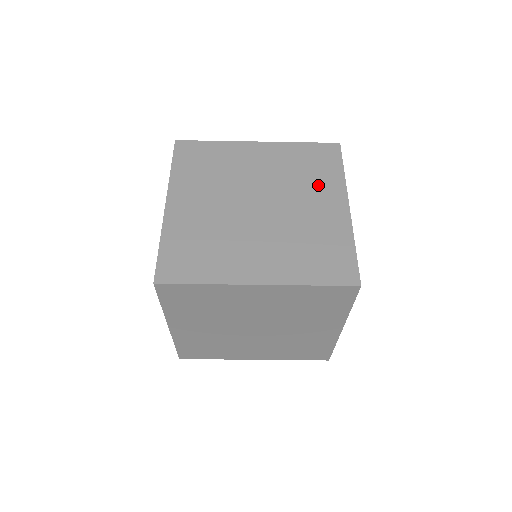
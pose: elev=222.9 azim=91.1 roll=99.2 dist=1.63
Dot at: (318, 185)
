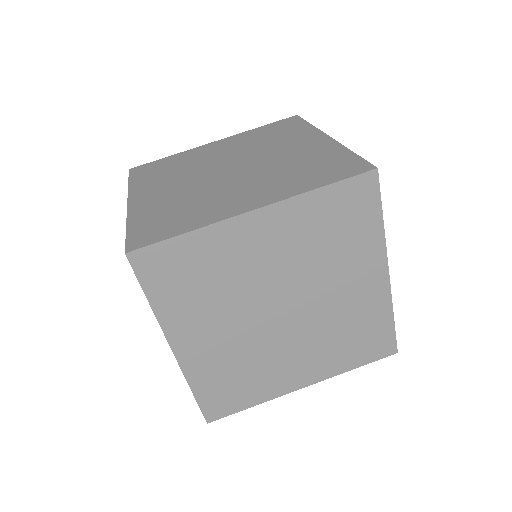
Dot at: (288, 138)
